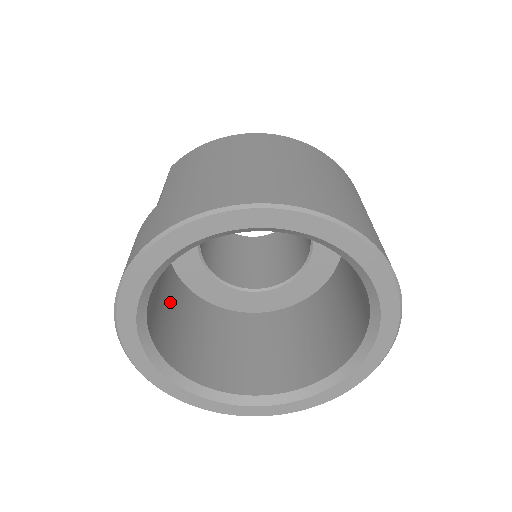
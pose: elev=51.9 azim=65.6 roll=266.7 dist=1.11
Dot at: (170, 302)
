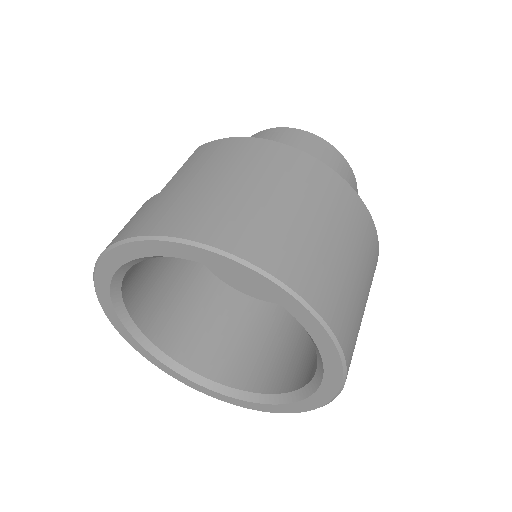
Dot at: (166, 268)
